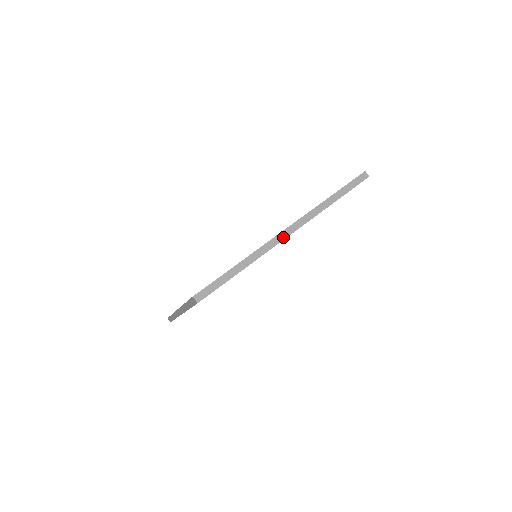
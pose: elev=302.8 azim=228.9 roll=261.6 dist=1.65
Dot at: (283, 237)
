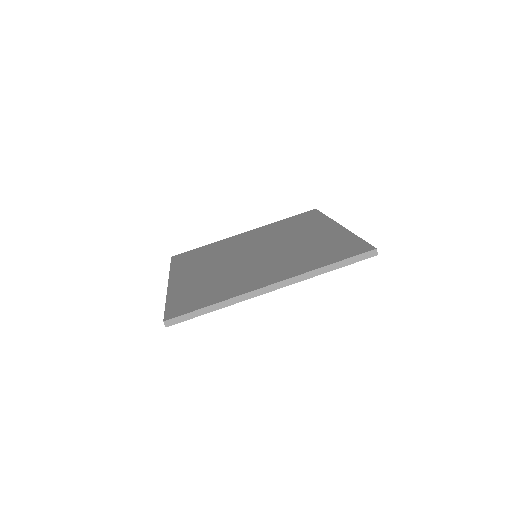
Dot at: occluded
